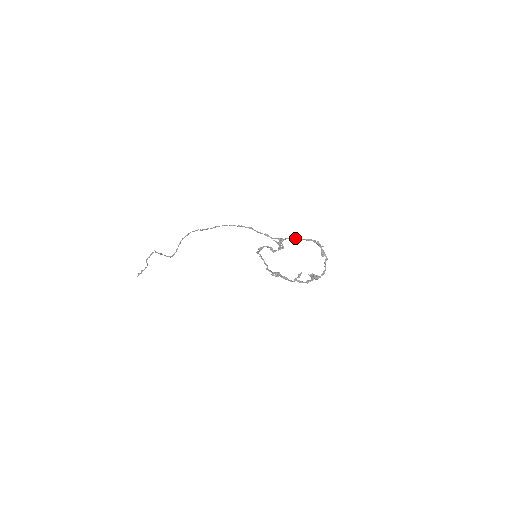
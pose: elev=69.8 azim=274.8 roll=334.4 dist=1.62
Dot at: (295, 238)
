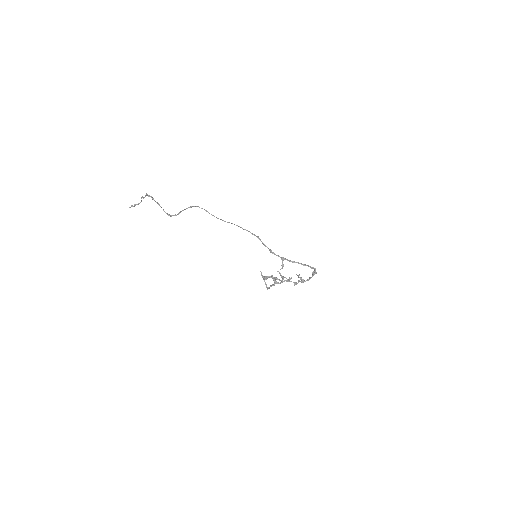
Dot at: (295, 262)
